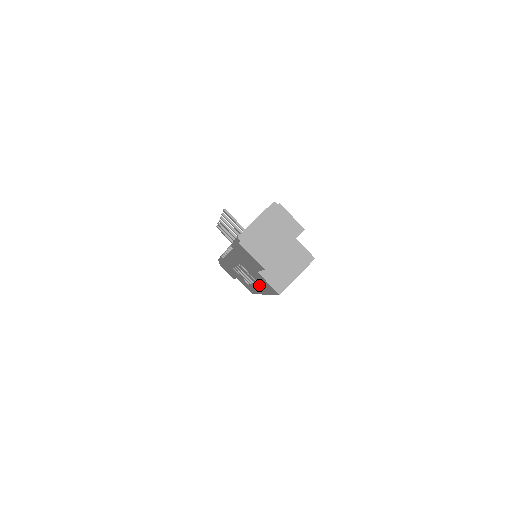
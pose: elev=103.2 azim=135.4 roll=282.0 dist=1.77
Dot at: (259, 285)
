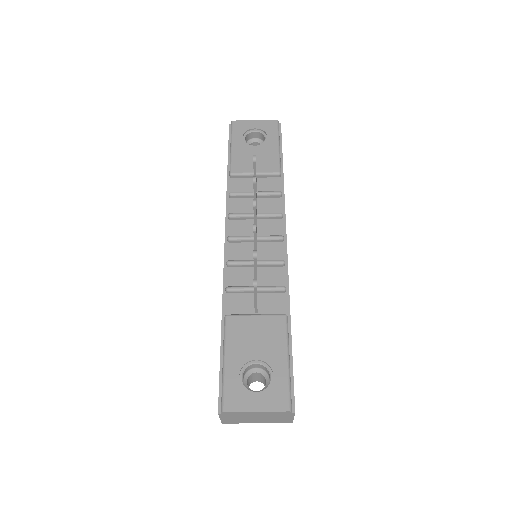
Dot at: occluded
